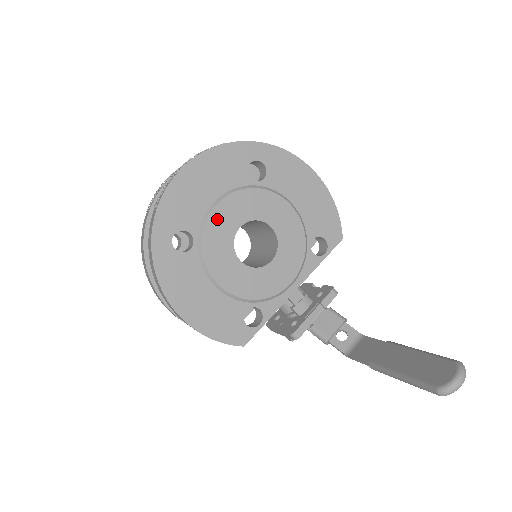
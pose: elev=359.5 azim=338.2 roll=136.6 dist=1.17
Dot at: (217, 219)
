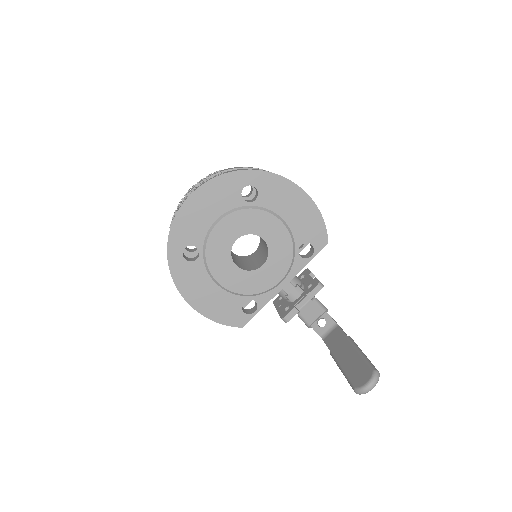
Dot at: (217, 236)
